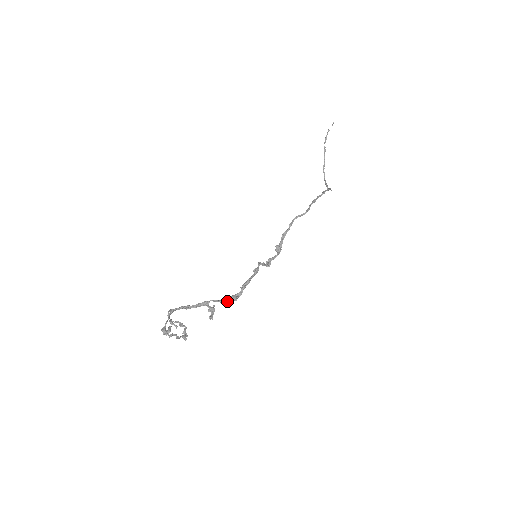
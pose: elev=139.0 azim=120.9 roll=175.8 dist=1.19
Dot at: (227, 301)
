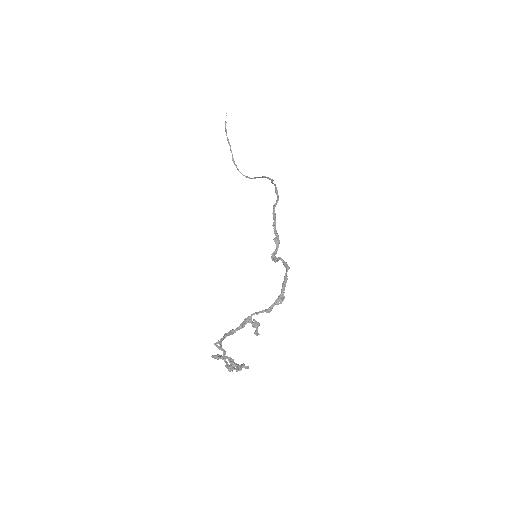
Dot at: (272, 308)
